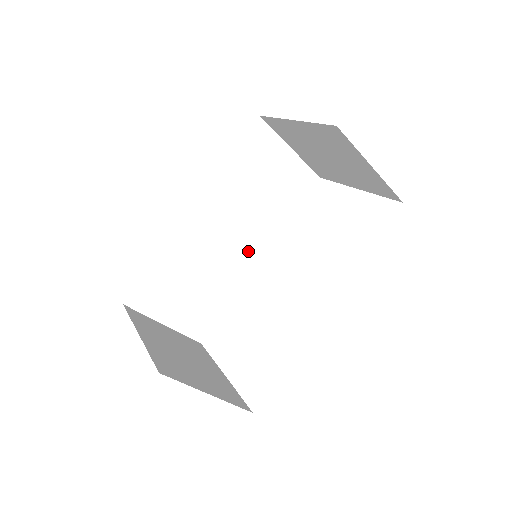
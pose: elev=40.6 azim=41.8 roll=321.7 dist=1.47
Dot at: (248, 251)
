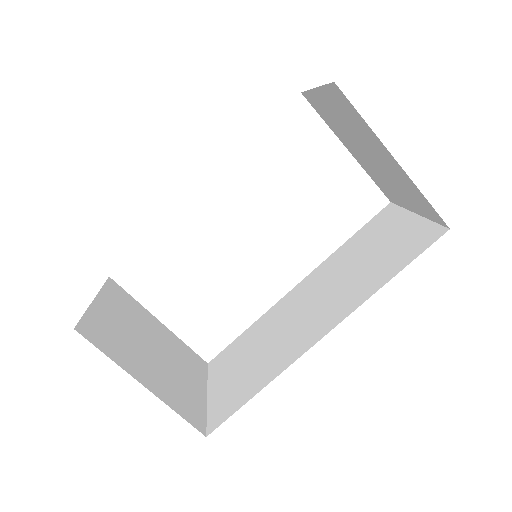
Dot at: occluded
